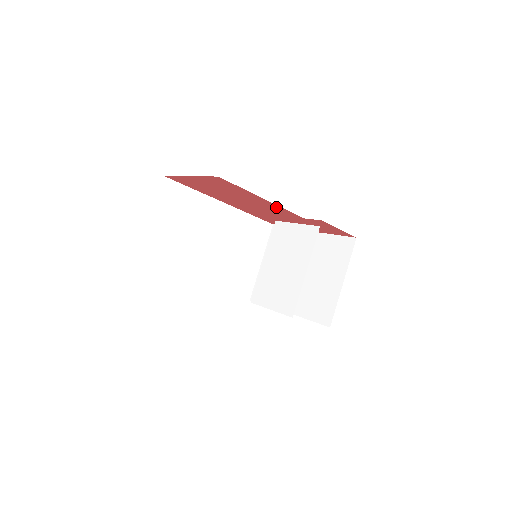
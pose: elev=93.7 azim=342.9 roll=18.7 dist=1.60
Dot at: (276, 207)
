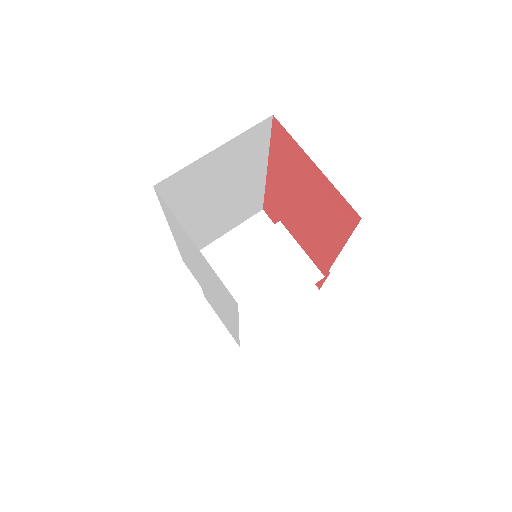
Dot at: (330, 248)
